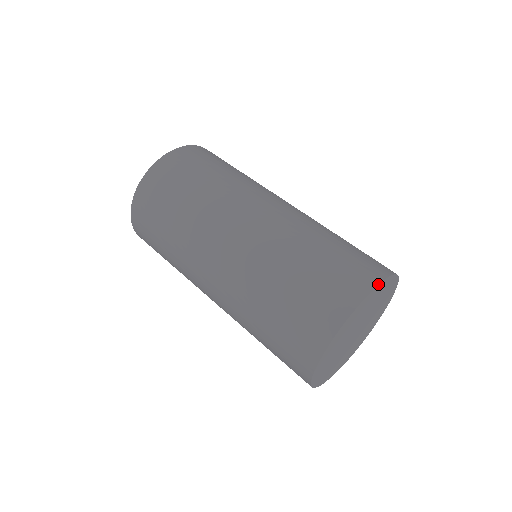
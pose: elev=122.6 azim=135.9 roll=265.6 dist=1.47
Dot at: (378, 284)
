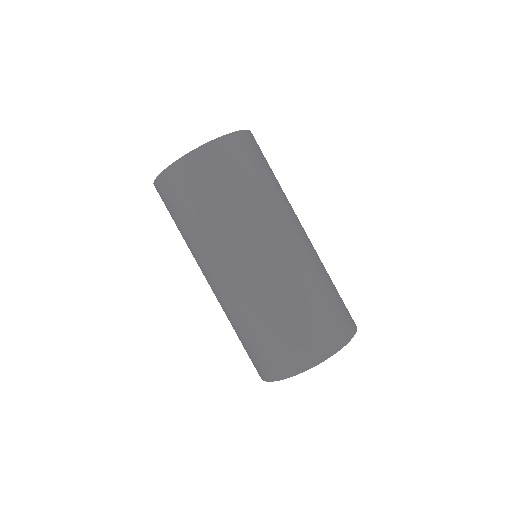
Dot at: occluded
